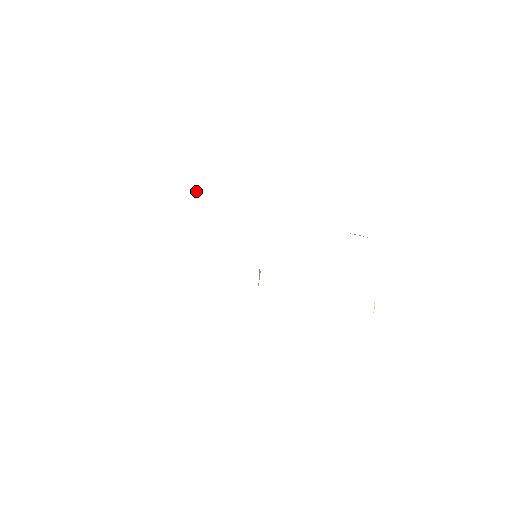
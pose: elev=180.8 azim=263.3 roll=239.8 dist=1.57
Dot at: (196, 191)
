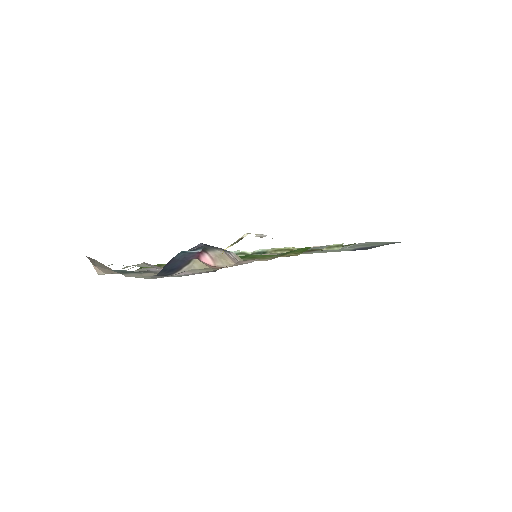
Dot at: (258, 236)
